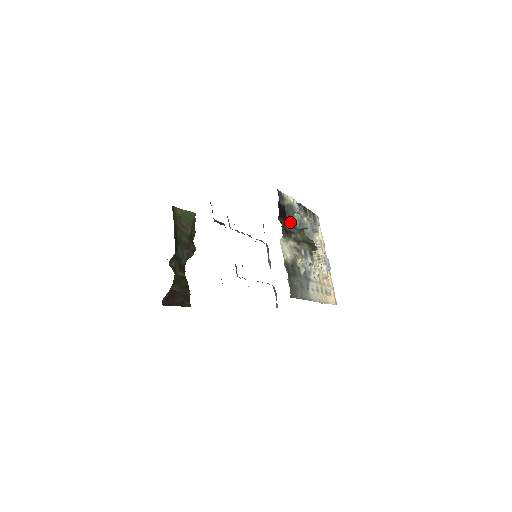
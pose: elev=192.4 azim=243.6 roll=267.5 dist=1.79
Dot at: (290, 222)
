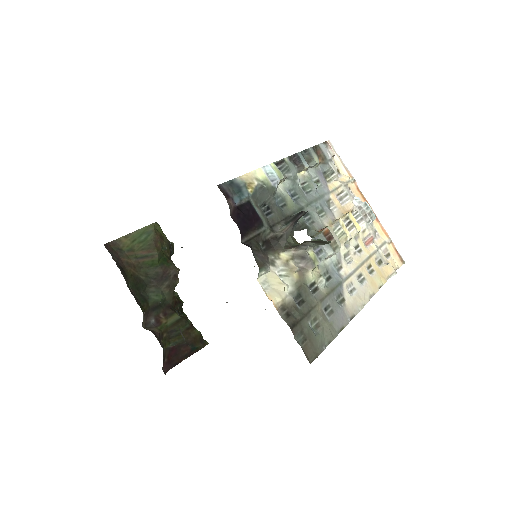
Dot at: (271, 216)
